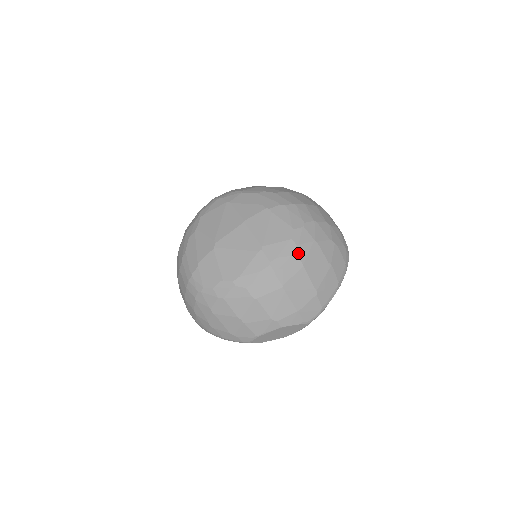
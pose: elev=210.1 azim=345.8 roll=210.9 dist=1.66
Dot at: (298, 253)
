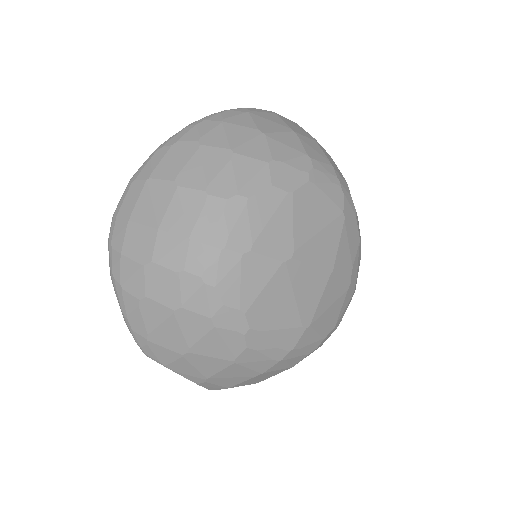
Dot at: occluded
